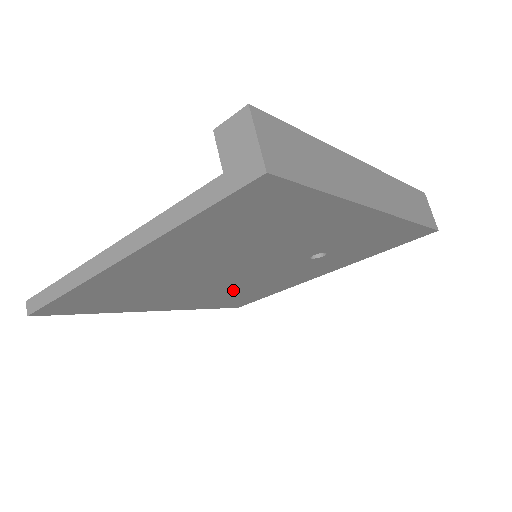
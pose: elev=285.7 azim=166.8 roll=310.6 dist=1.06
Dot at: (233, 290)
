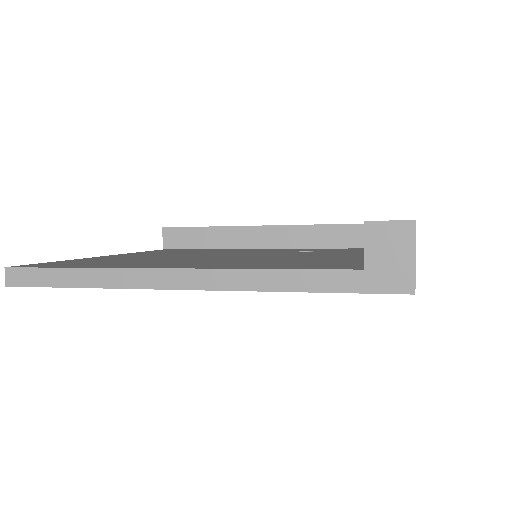
Dot at: occluded
